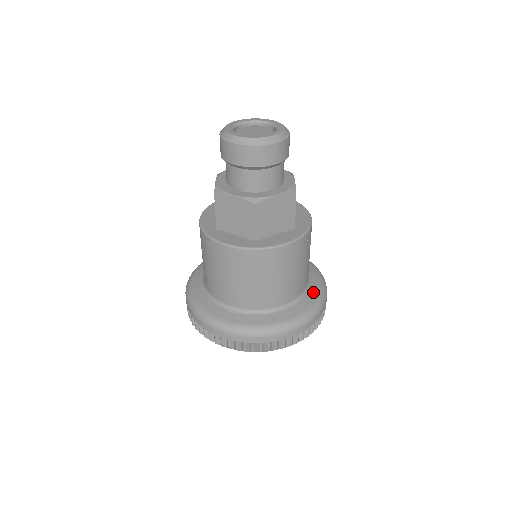
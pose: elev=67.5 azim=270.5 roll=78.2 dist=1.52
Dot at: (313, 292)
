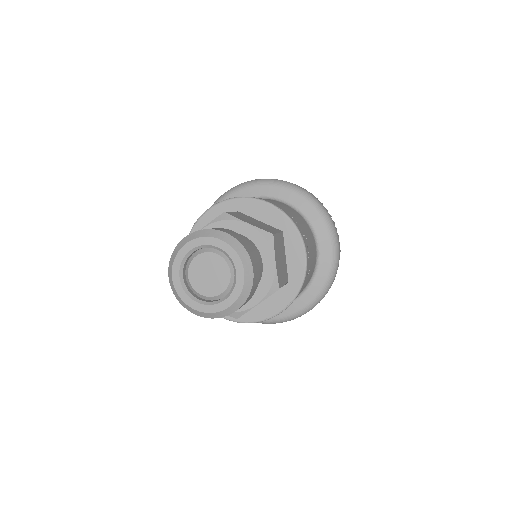
Dot at: (322, 270)
